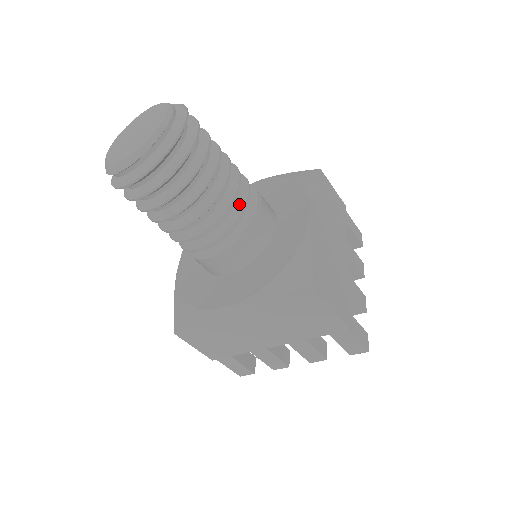
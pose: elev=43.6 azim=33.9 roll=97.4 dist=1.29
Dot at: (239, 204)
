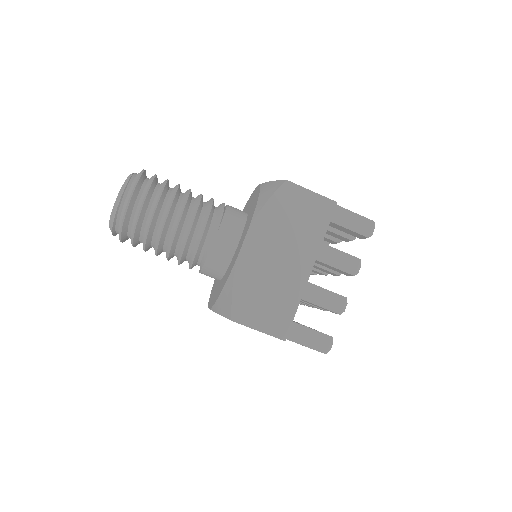
Dot at: (208, 201)
